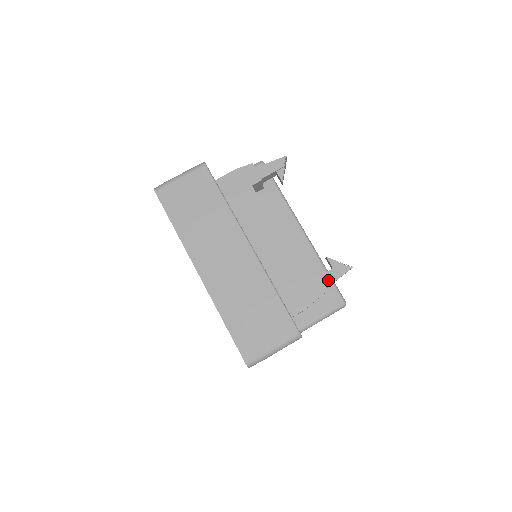
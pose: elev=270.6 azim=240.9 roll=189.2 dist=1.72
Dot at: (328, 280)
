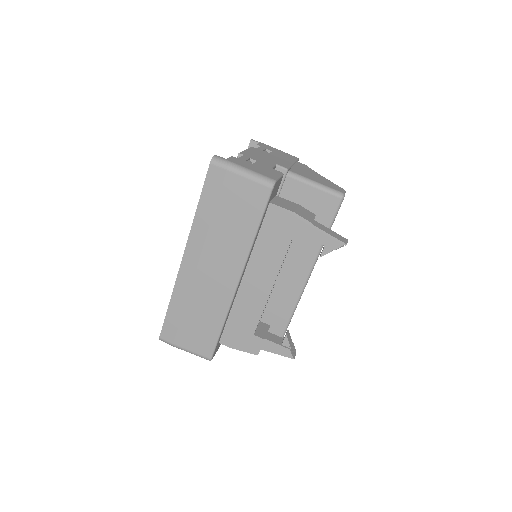
Dot at: (269, 348)
